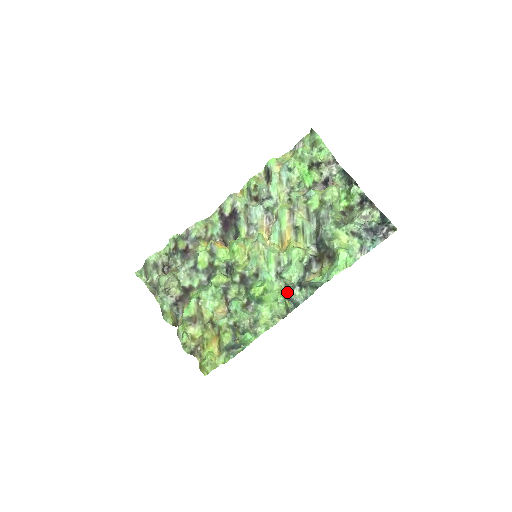
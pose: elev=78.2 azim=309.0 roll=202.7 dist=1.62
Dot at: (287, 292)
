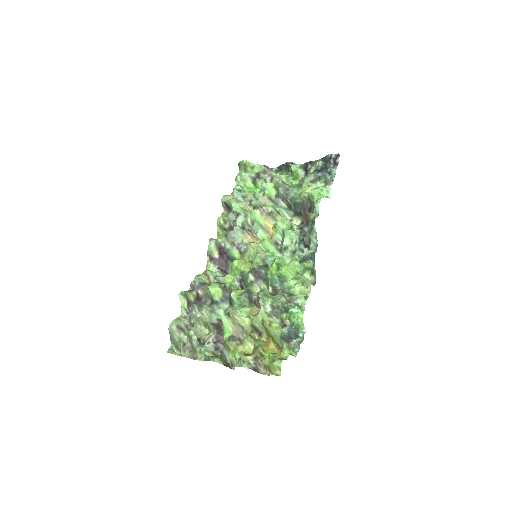
Dot at: (299, 257)
